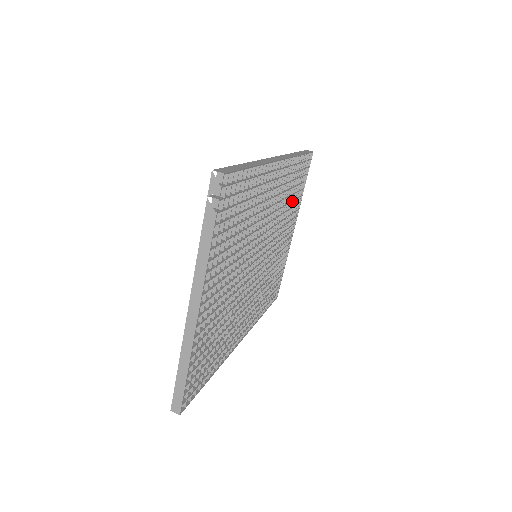
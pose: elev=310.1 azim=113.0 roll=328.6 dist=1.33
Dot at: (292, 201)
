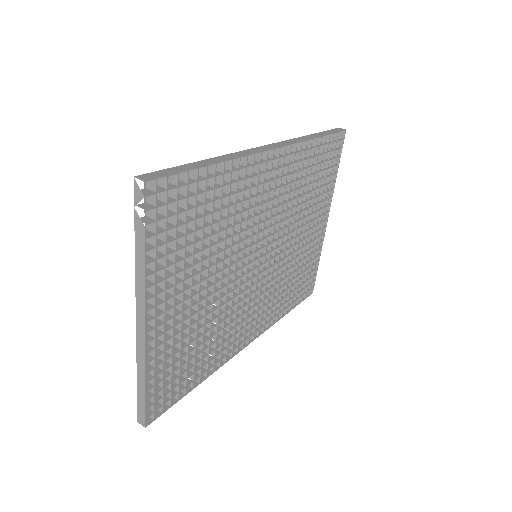
Dot at: (314, 190)
